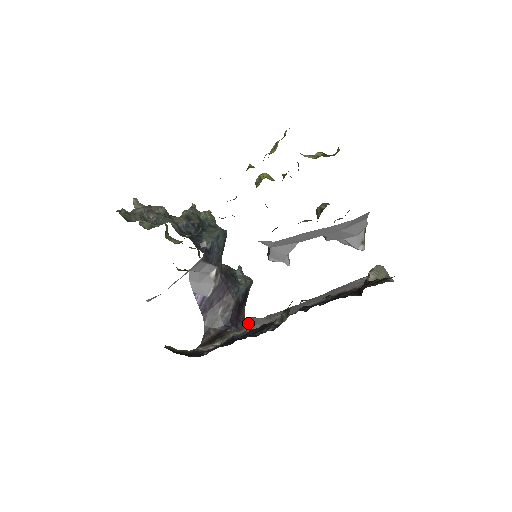
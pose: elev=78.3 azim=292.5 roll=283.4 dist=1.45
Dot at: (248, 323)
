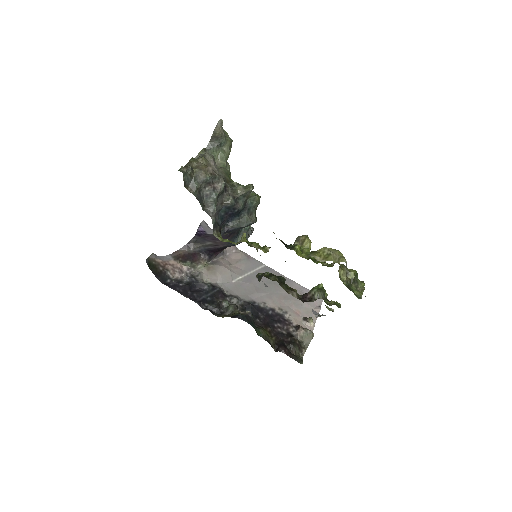
Dot at: (222, 253)
